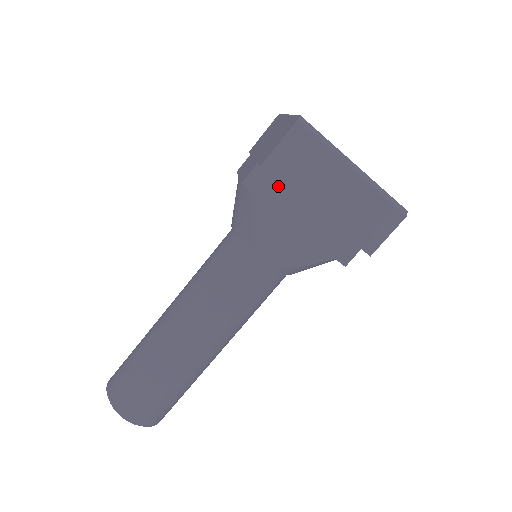
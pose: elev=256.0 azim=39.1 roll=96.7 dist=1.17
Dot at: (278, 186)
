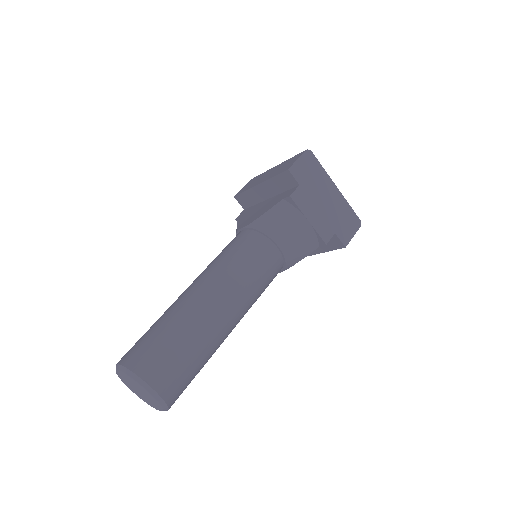
Dot at: (253, 207)
